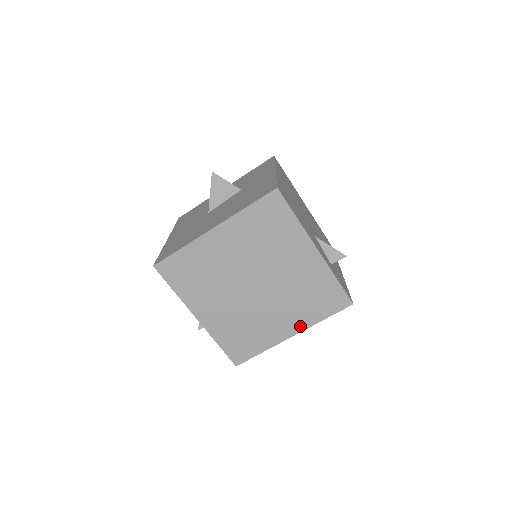
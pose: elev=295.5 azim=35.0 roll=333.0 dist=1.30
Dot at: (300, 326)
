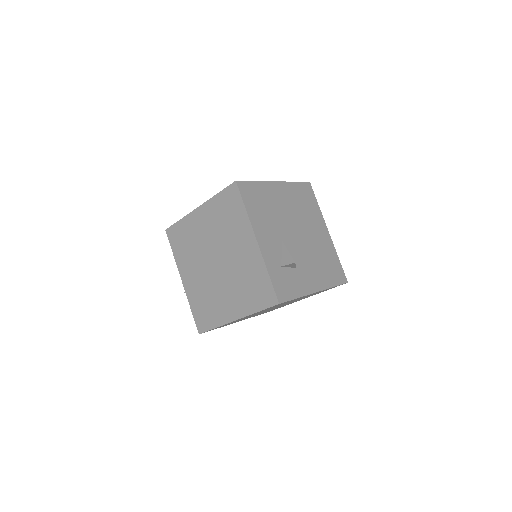
Dot at: (241, 312)
